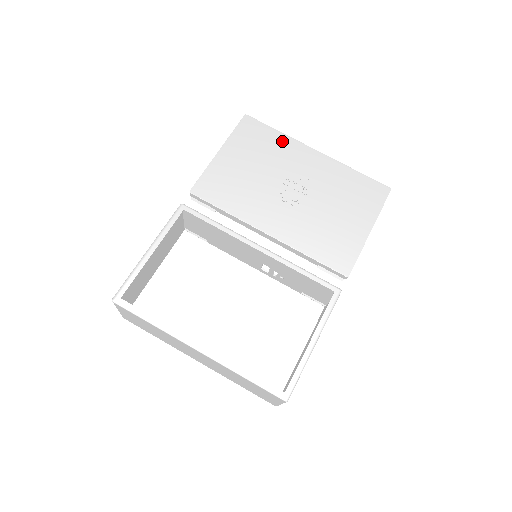
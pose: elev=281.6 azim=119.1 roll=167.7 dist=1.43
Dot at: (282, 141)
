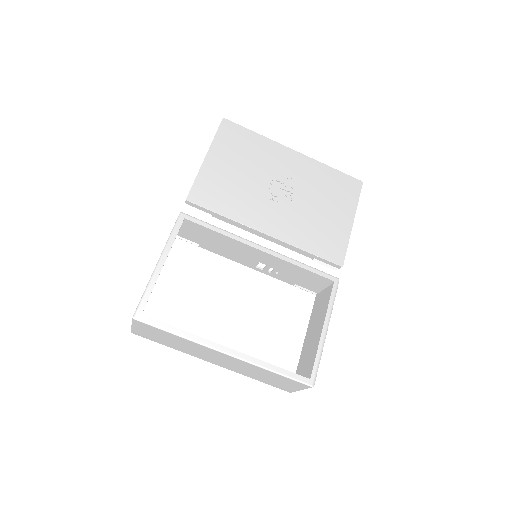
Dot at: (262, 143)
